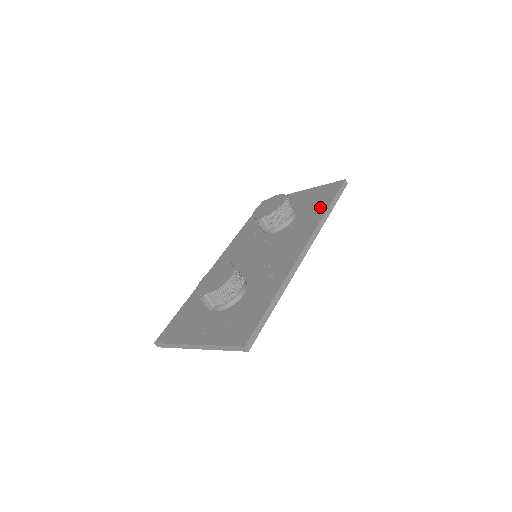
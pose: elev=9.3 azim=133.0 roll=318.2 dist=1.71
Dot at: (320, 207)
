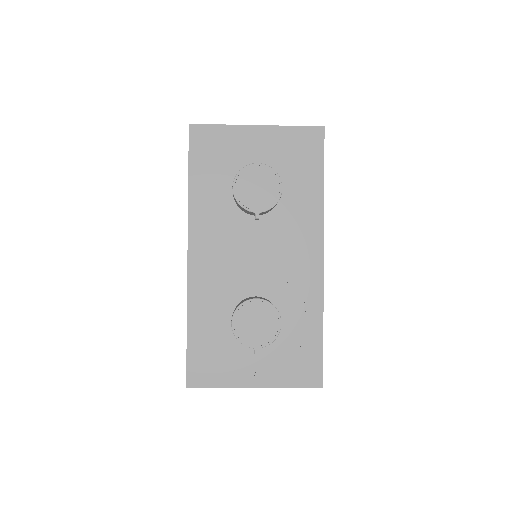
Dot at: (311, 180)
